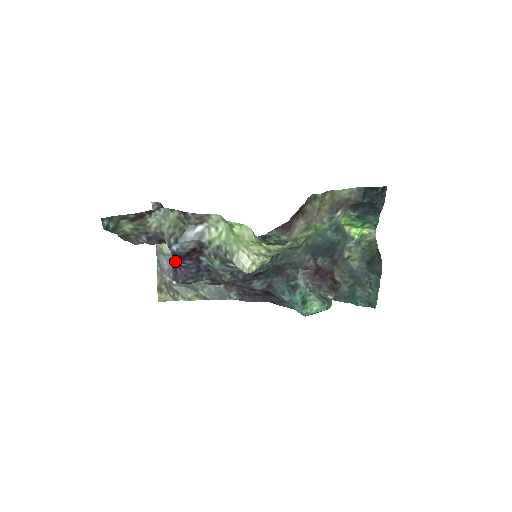
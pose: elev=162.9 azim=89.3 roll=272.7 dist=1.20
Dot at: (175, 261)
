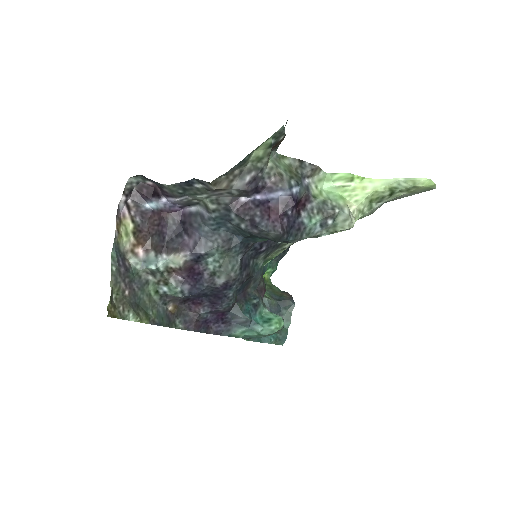
Dot at: (282, 208)
